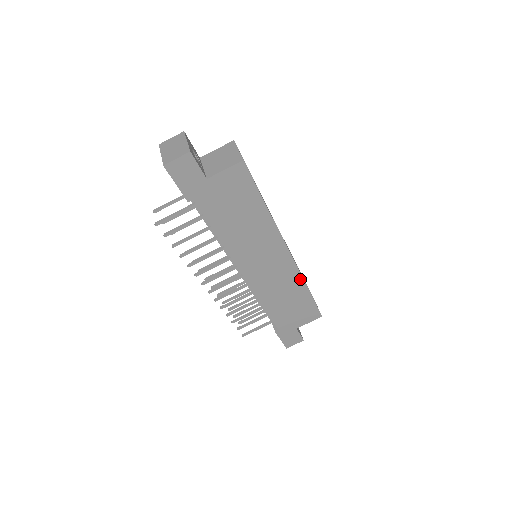
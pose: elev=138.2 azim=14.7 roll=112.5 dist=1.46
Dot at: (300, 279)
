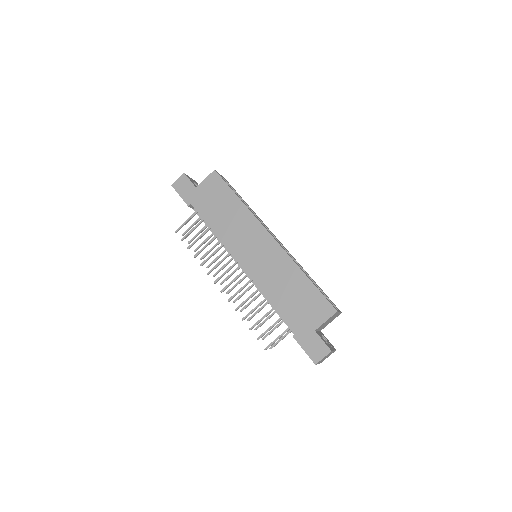
Dot at: (292, 263)
